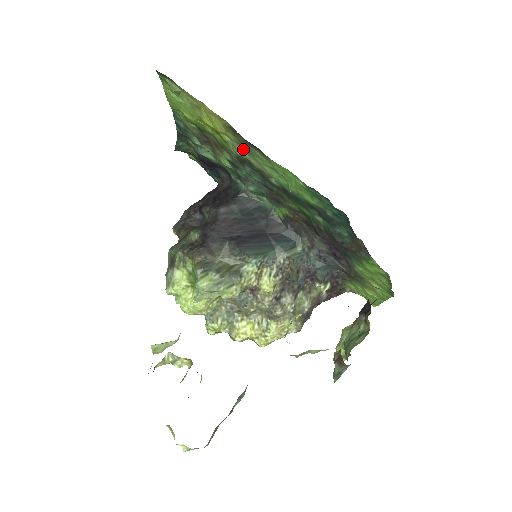
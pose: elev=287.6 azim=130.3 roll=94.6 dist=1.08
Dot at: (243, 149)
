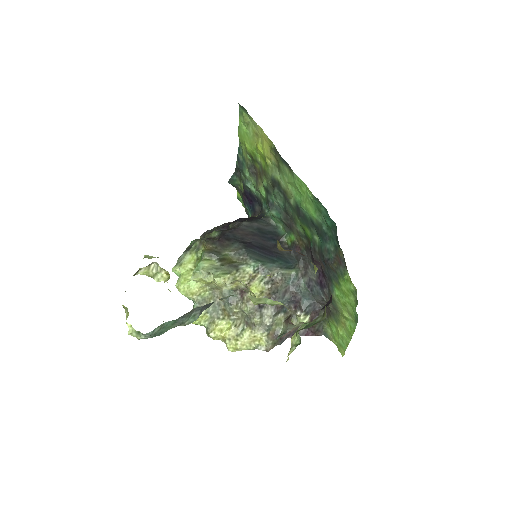
Dot at: (278, 171)
